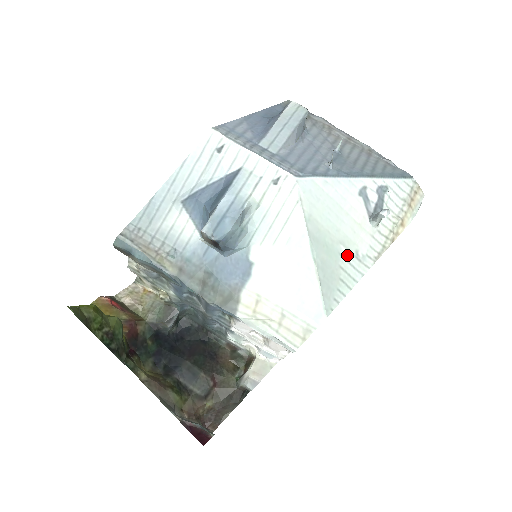
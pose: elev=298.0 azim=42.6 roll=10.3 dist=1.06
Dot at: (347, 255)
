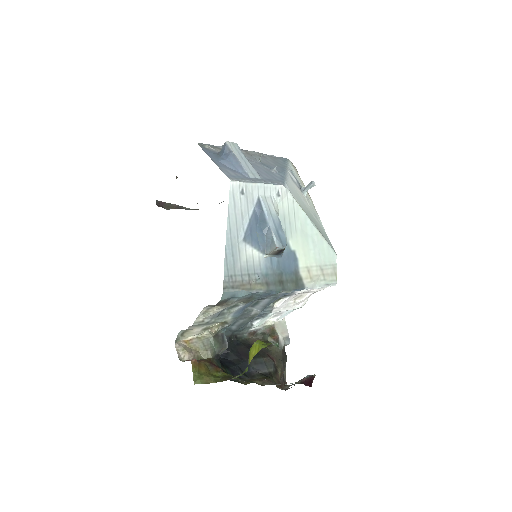
Dot at: (315, 217)
